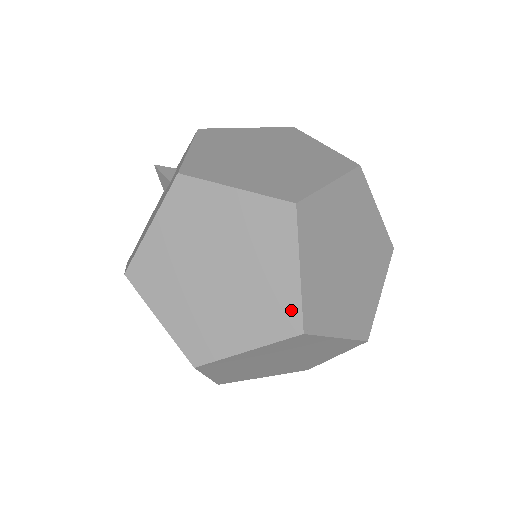
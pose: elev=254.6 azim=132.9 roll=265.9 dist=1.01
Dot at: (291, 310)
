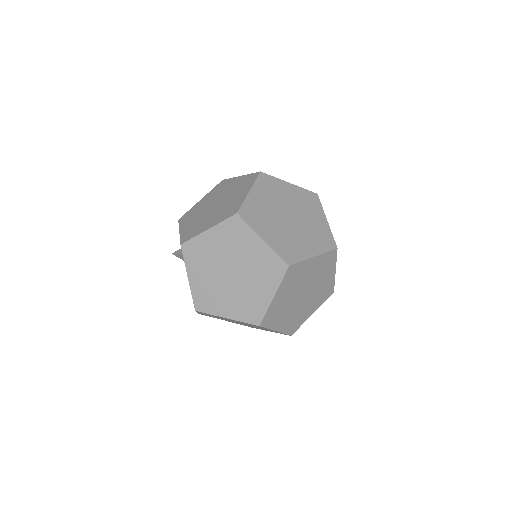
Dot at: (275, 260)
